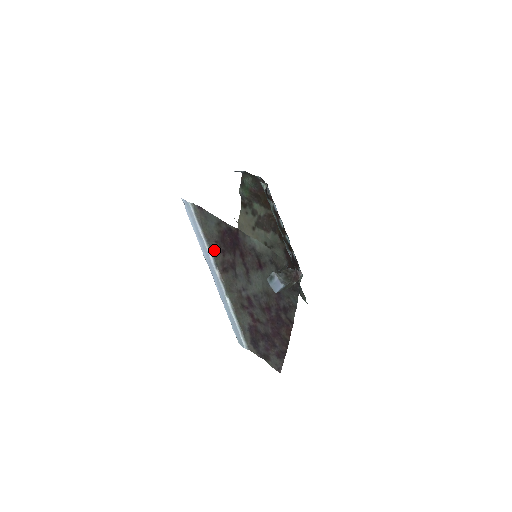
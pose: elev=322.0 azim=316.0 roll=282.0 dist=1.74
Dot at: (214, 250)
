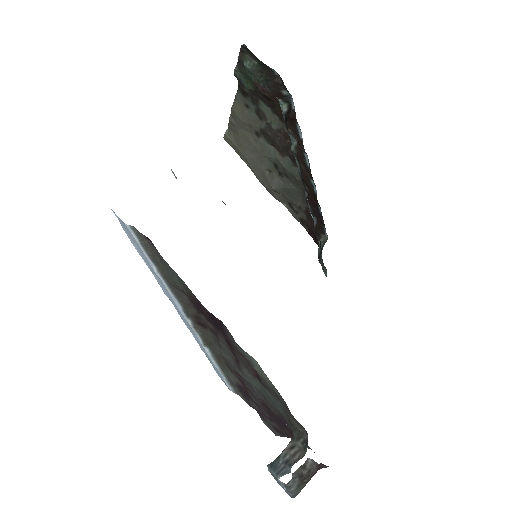
Dot at: (181, 298)
